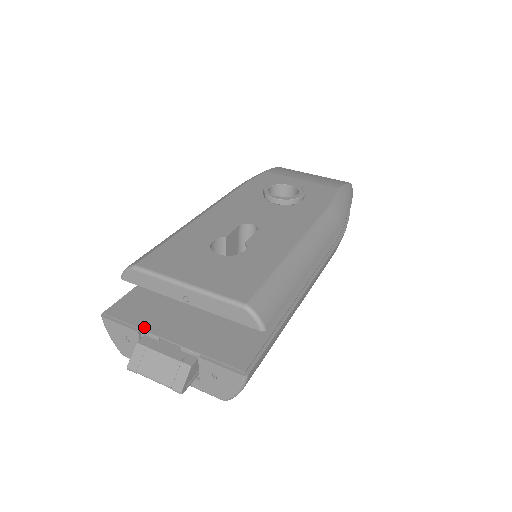
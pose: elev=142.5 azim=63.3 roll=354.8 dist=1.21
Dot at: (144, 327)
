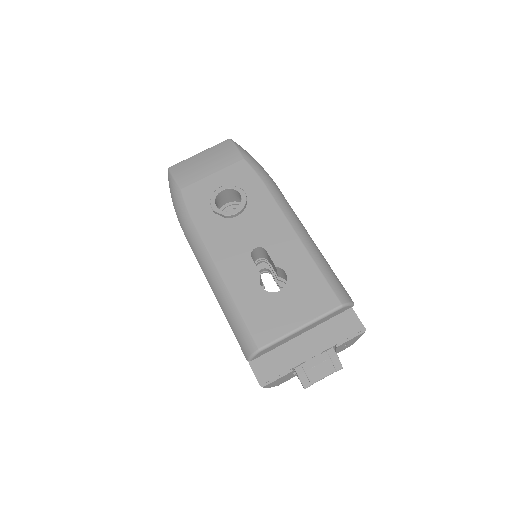
Dot at: (292, 366)
